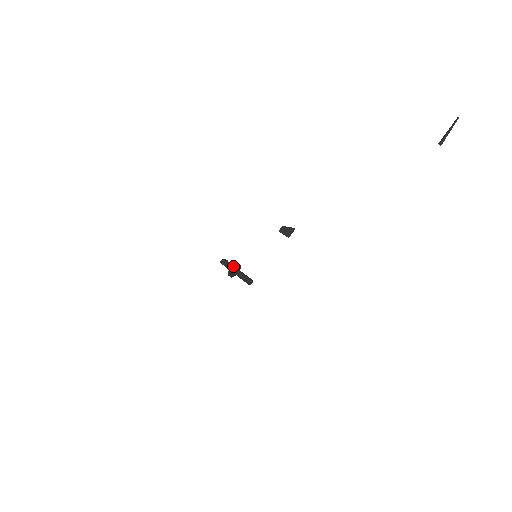
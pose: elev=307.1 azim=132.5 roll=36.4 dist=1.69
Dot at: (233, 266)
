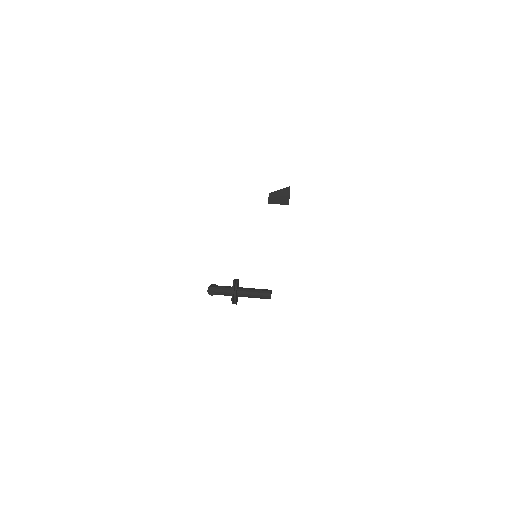
Dot at: (234, 290)
